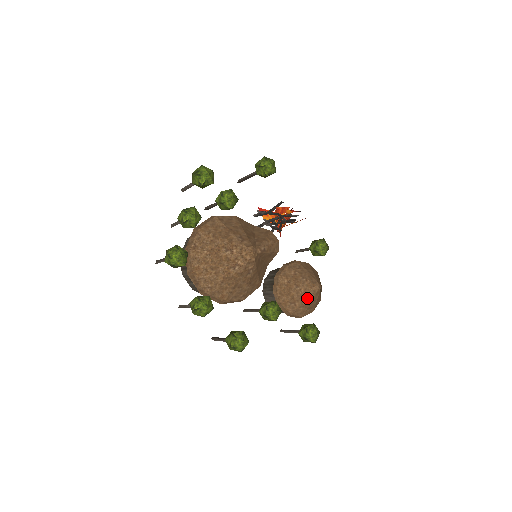
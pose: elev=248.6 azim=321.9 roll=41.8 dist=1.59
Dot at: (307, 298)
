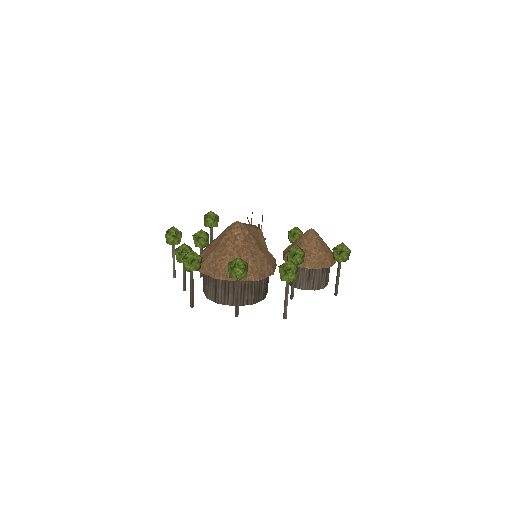
Dot at: (314, 242)
